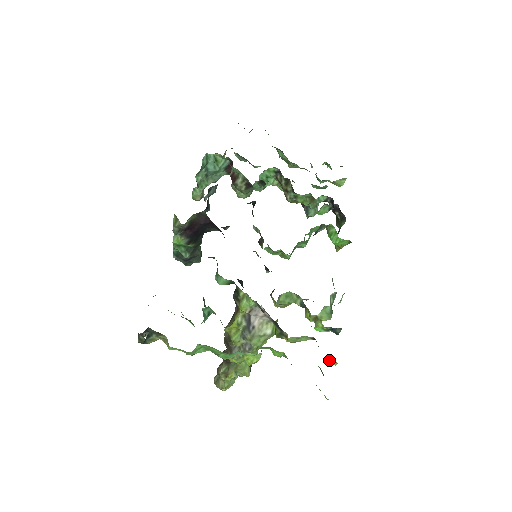
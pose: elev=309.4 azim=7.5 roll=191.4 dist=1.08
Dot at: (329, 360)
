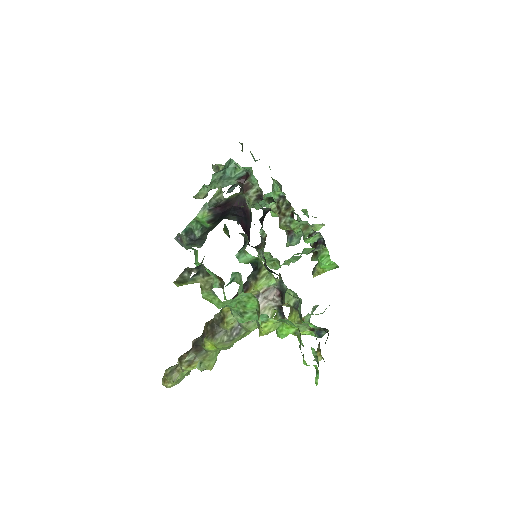
Dot at: occluded
